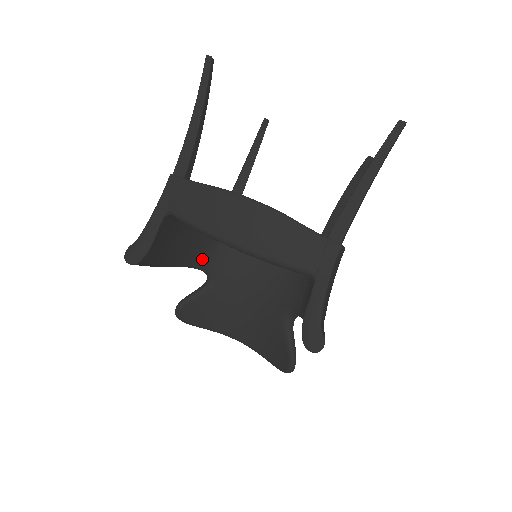
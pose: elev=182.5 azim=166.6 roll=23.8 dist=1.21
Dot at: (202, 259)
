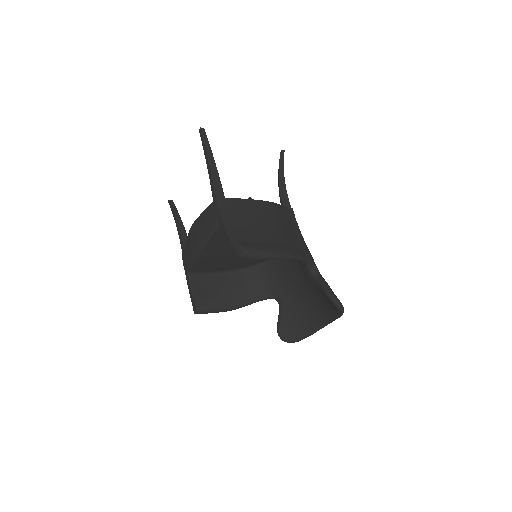
Dot at: (259, 291)
